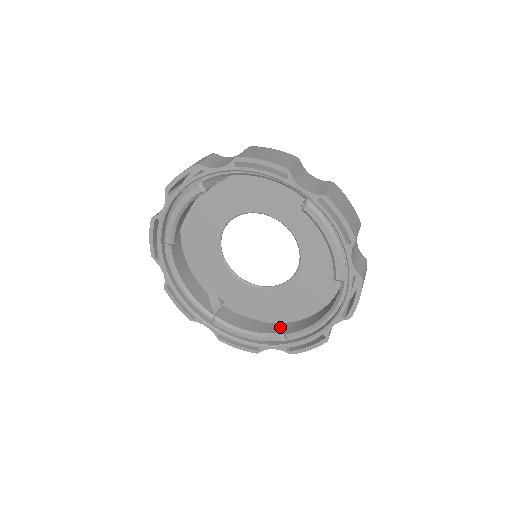
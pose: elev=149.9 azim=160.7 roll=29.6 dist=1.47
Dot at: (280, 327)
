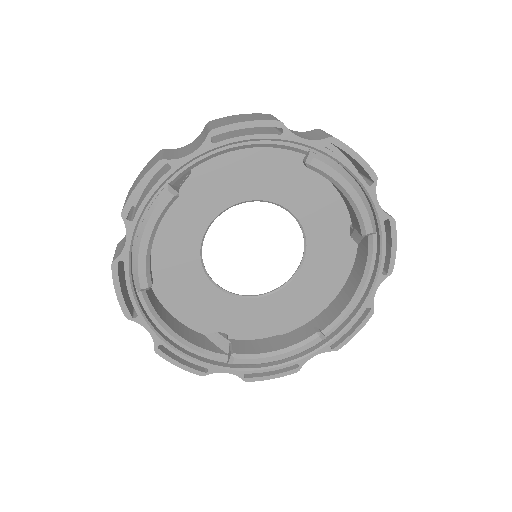
Dot at: (306, 329)
